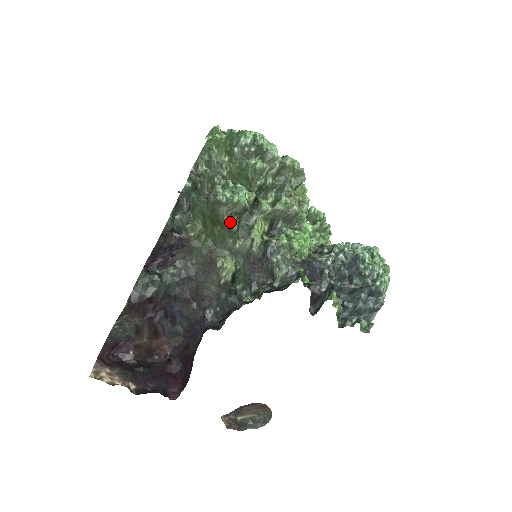
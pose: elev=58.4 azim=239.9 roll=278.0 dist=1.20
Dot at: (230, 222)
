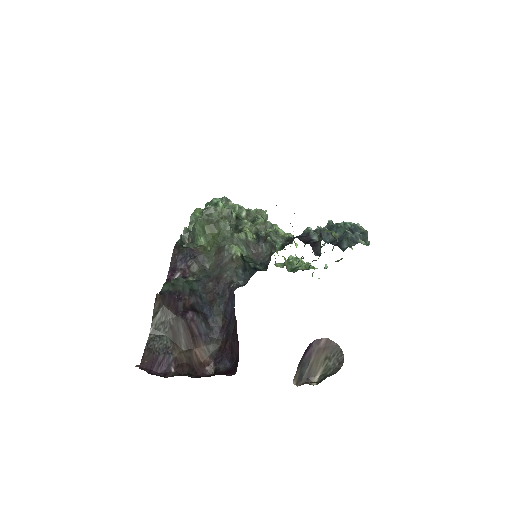
Dot at: (223, 221)
